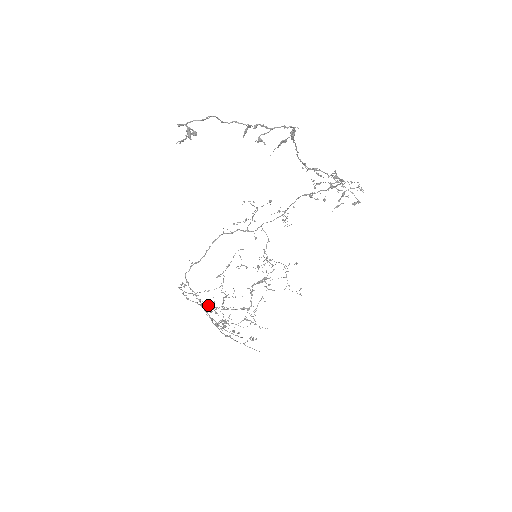
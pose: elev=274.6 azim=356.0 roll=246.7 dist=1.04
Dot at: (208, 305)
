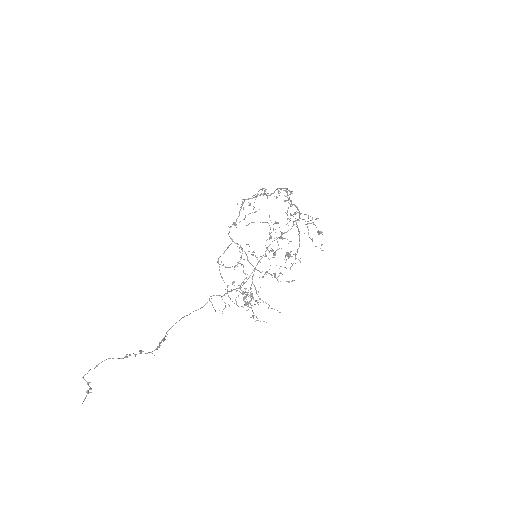
Dot at: occluded
